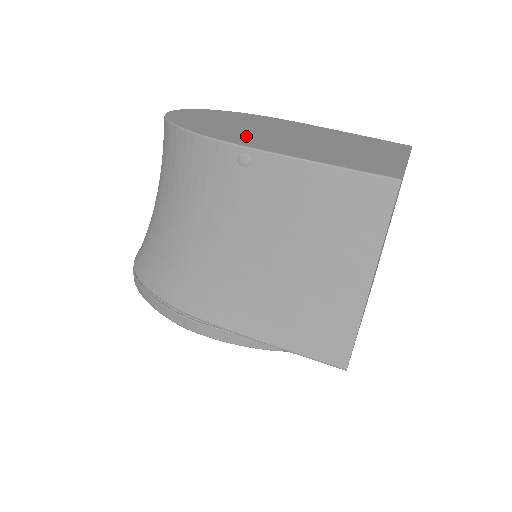
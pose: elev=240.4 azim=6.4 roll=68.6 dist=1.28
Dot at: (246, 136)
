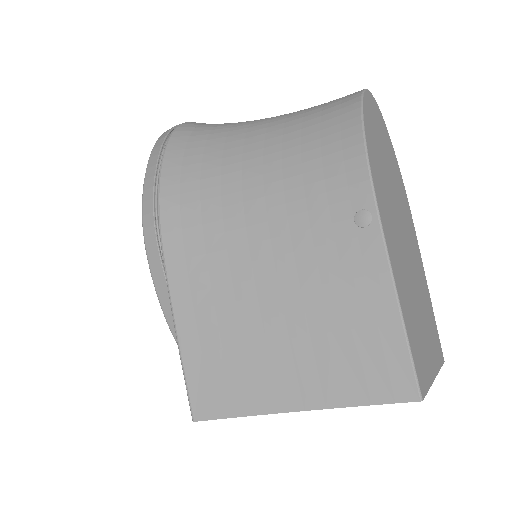
Dot at: (387, 201)
